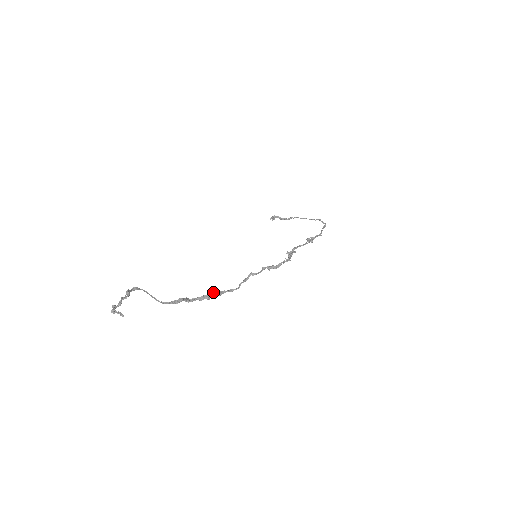
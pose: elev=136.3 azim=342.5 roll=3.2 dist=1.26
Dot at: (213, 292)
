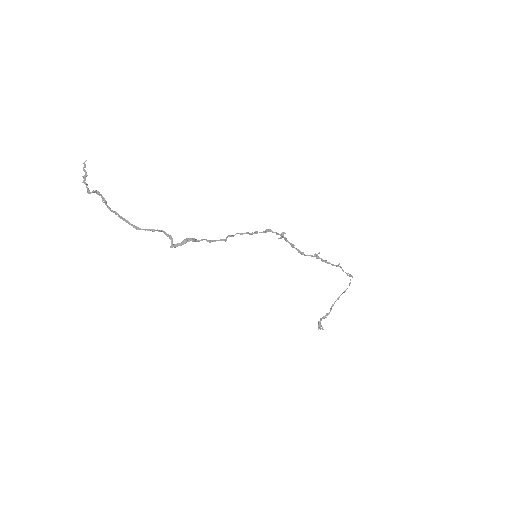
Dot at: (198, 240)
